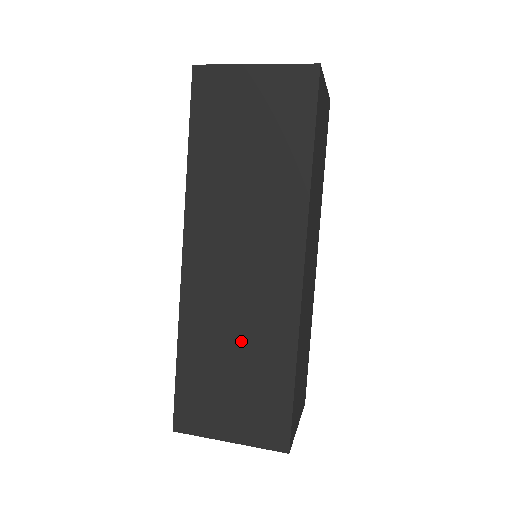
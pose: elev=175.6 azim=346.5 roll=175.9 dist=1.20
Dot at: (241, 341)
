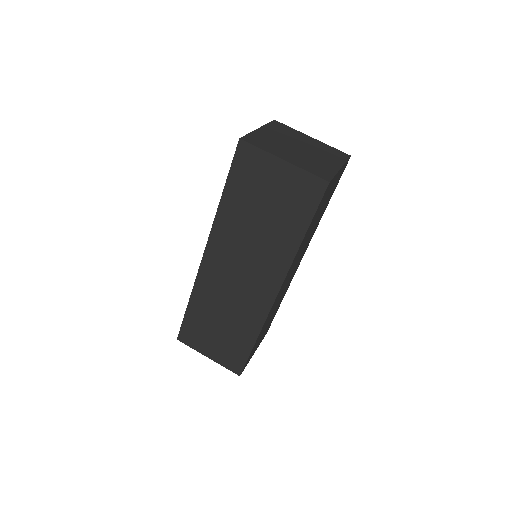
Dot at: (228, 315)
